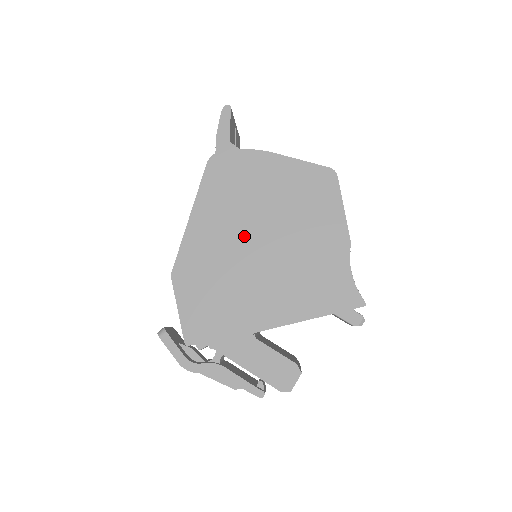
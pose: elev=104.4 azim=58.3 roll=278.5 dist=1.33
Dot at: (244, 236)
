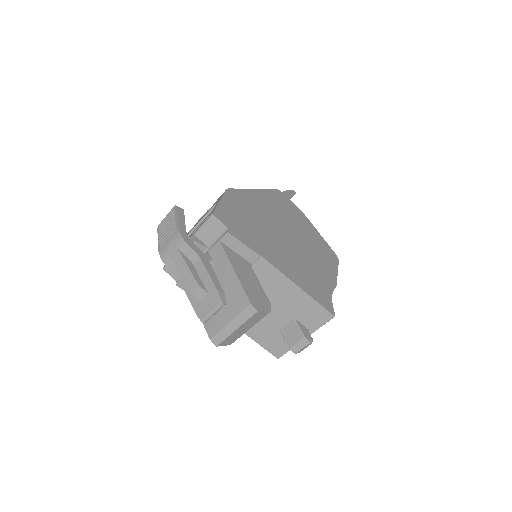
Dot at: (280, 224)
